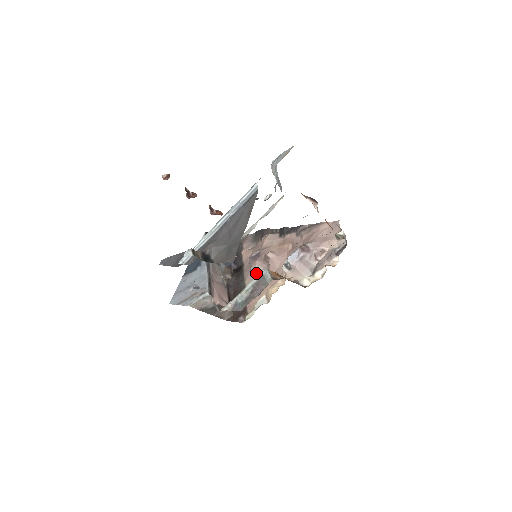
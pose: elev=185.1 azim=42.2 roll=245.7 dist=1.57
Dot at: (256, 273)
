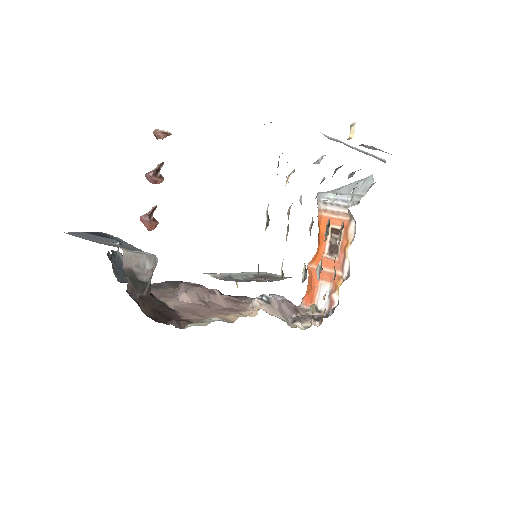
Dot at: (193, 299)
